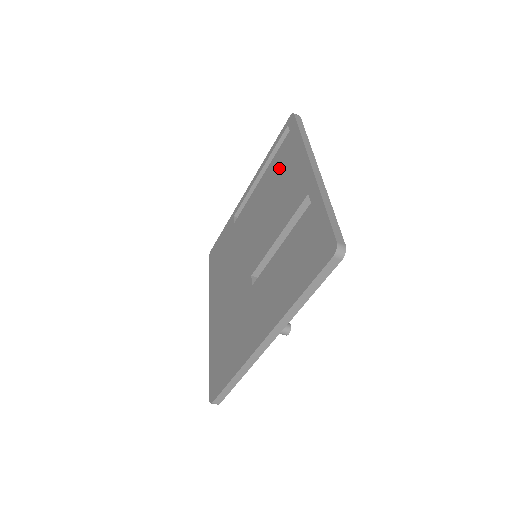
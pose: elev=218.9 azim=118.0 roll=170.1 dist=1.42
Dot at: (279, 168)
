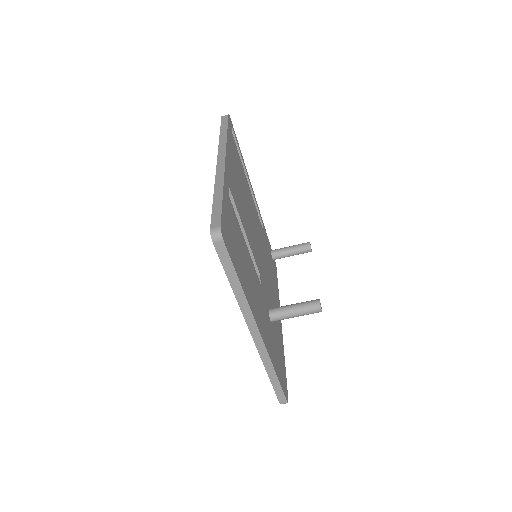
Dot at: occluded
